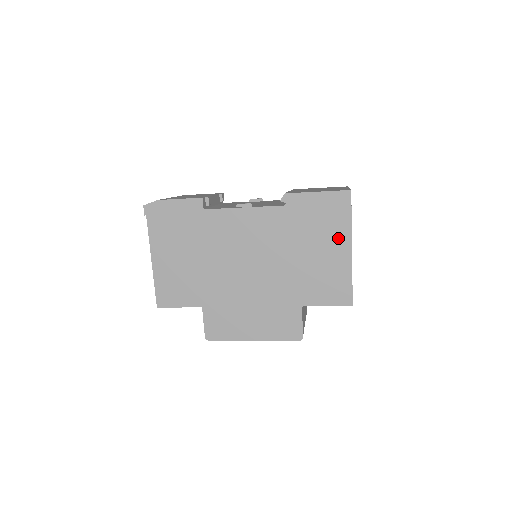
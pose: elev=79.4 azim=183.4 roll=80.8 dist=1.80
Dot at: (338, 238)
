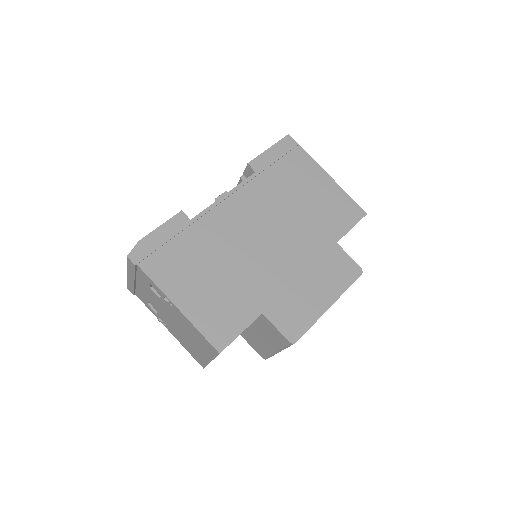
Dot at: (311, 172)
